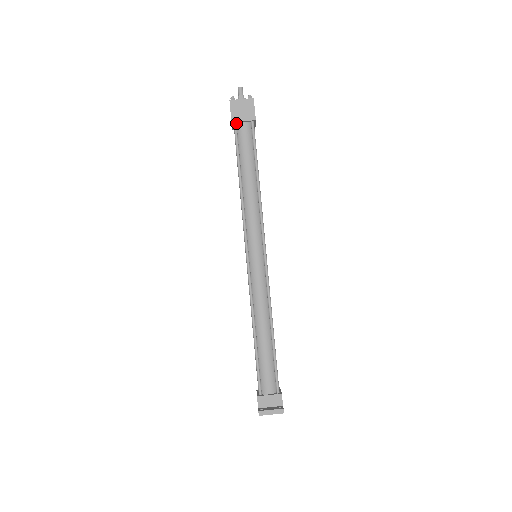
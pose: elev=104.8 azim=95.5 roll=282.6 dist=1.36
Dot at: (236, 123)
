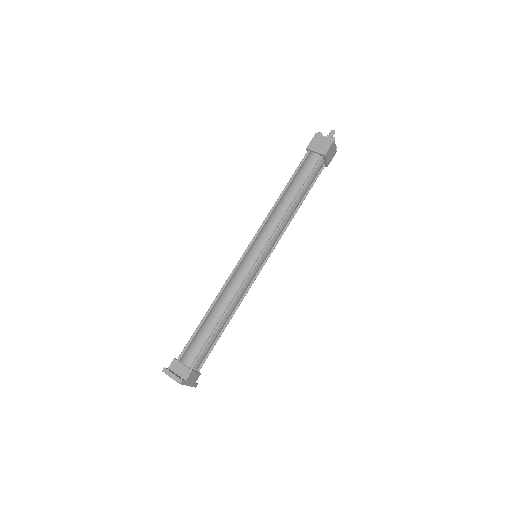
Dot at: (310, 151)
